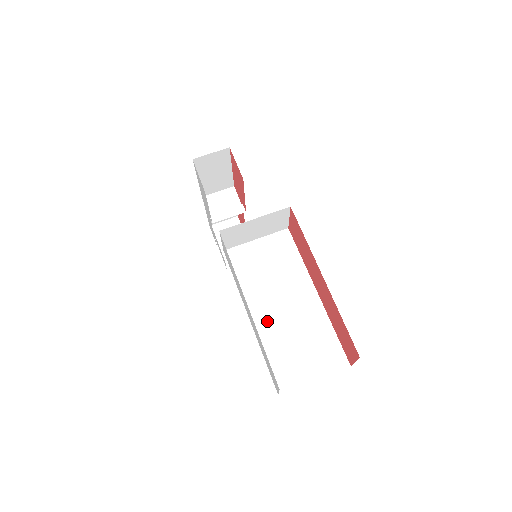
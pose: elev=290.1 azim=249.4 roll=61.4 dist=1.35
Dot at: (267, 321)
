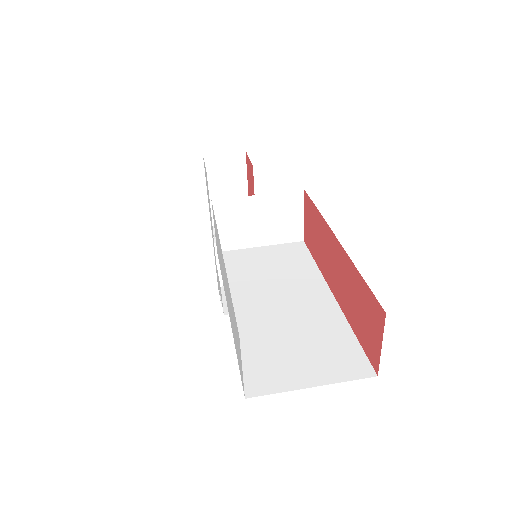
Dot at: (253, 314)
